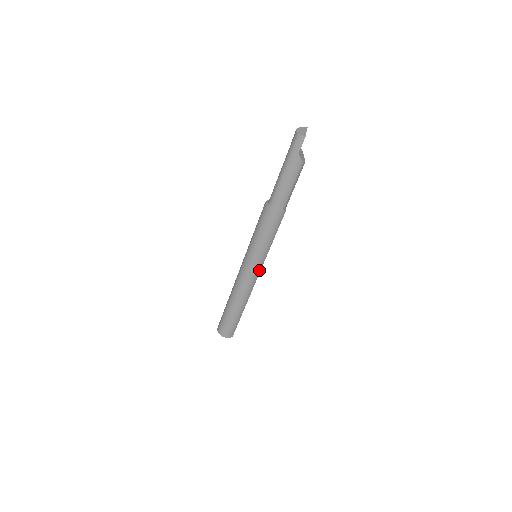
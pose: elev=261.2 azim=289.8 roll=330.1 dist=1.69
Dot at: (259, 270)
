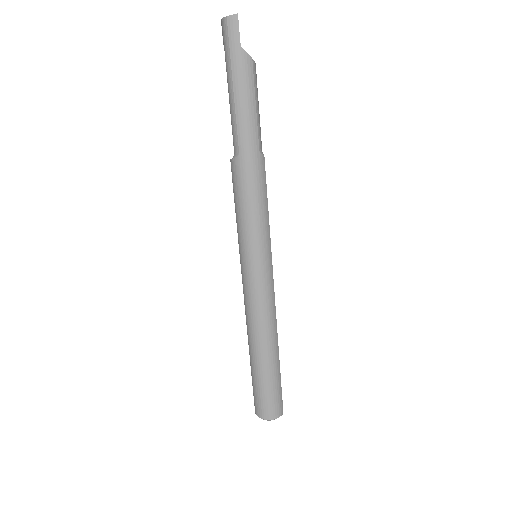
Dot at: (270, 273)
